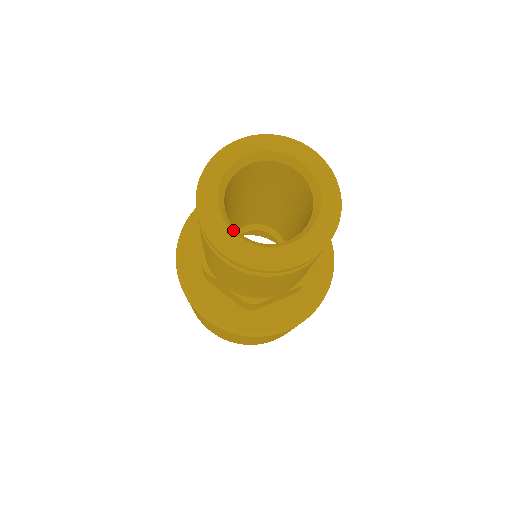
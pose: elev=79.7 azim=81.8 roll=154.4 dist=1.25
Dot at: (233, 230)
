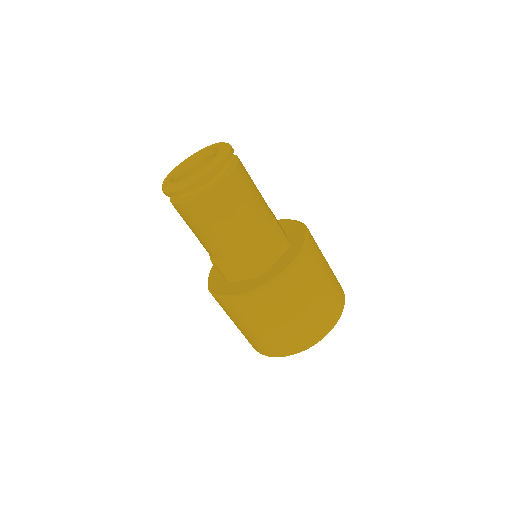
Dot at: occluded
